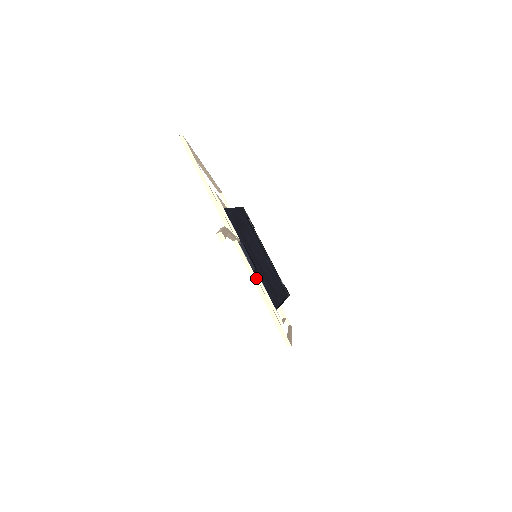
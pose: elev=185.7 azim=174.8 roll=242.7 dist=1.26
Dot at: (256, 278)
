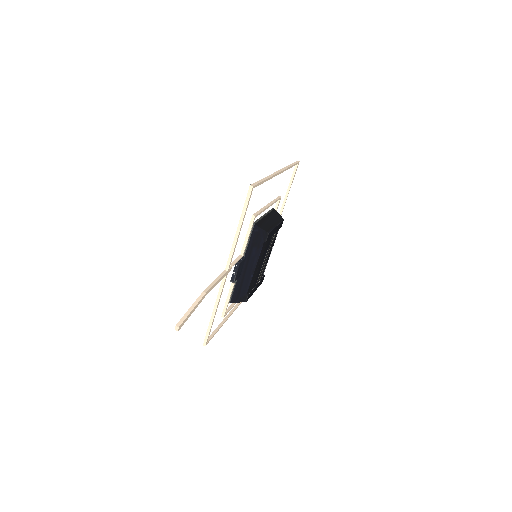
Dot at: (218, 303)
